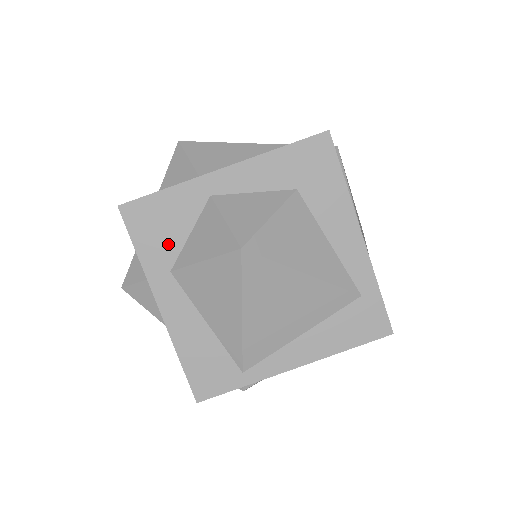
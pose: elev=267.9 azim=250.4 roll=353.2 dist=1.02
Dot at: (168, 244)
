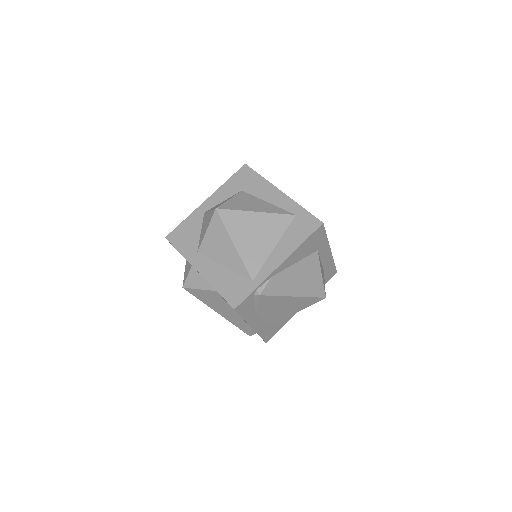
Dot at: (192, 241)
